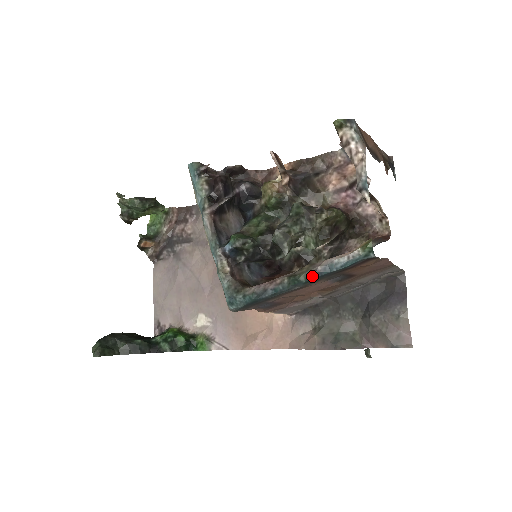
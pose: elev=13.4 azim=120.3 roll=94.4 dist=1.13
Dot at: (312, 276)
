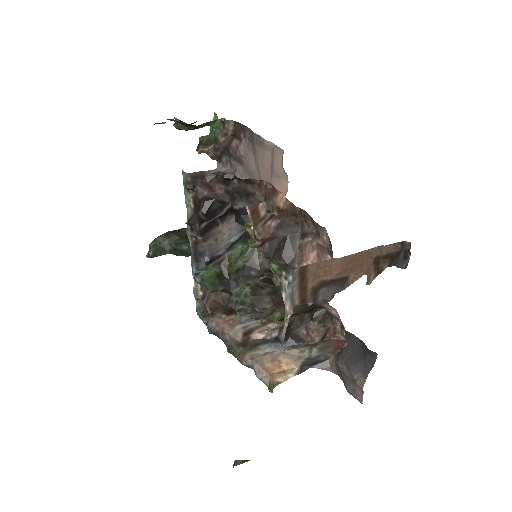
Dot at: (240, 362)
